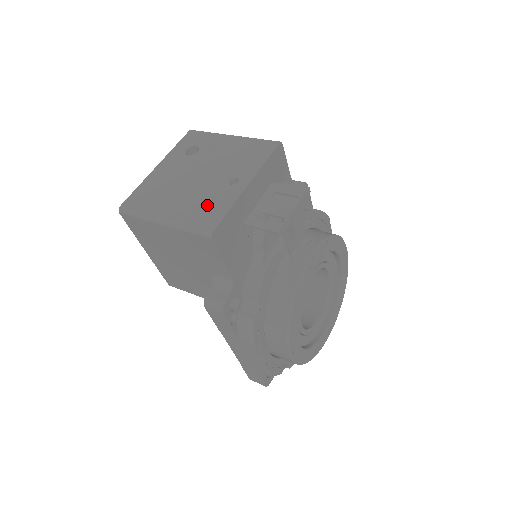
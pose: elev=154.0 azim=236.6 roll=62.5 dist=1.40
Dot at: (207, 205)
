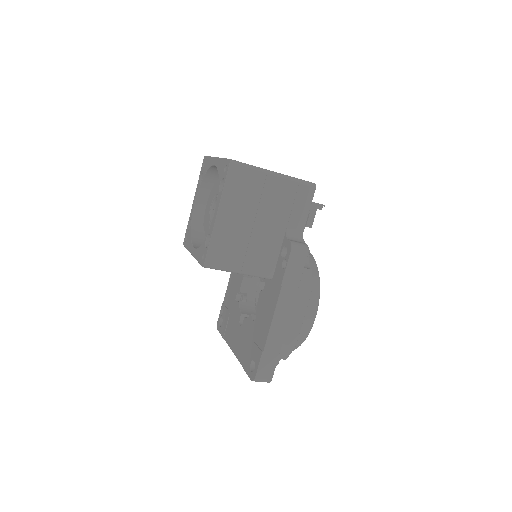
Dot at: occluded
